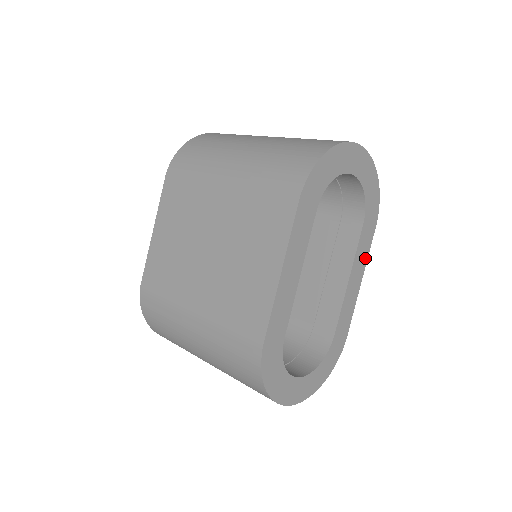
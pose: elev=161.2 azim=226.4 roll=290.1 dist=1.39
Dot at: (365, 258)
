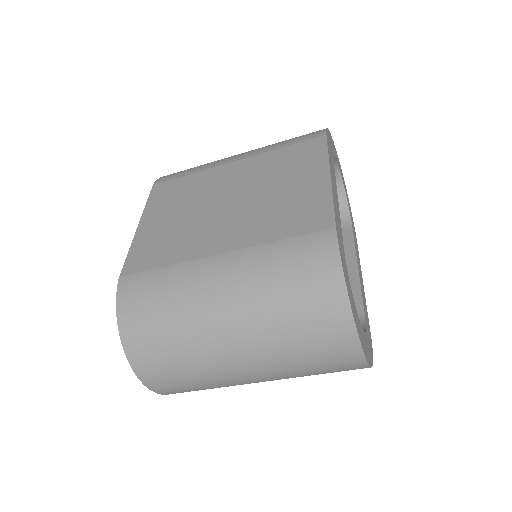
Dot at: (359, 262)
